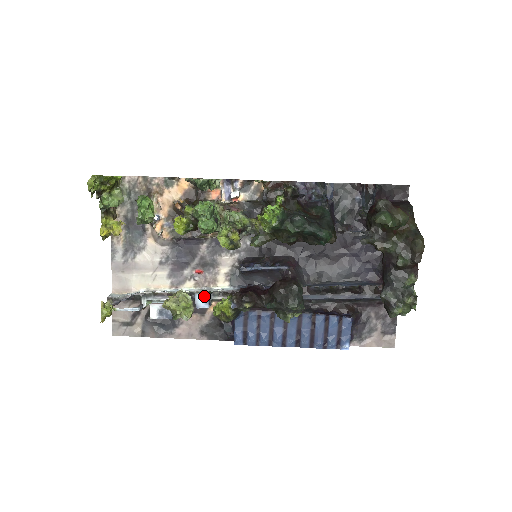
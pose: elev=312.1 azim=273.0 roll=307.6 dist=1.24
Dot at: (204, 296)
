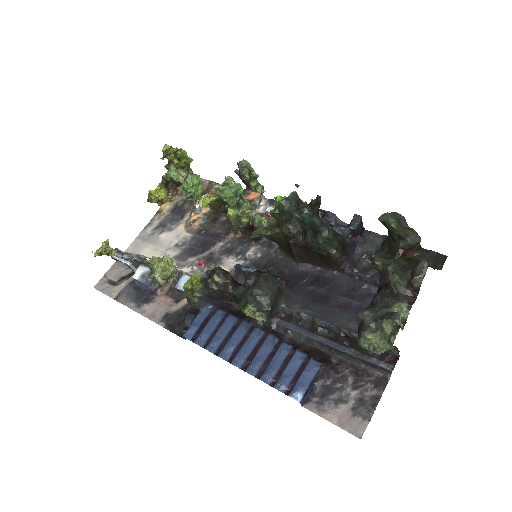
Dot at: occluded
